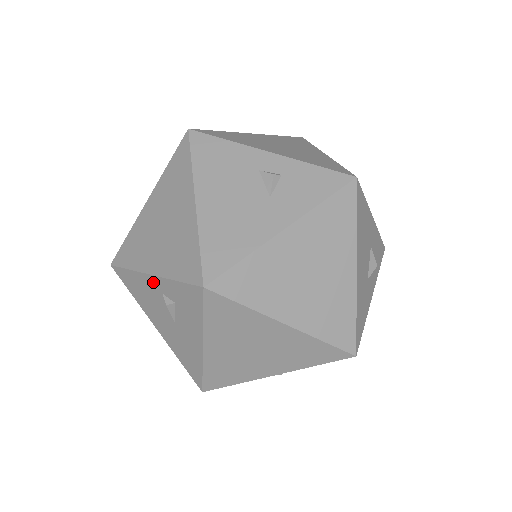
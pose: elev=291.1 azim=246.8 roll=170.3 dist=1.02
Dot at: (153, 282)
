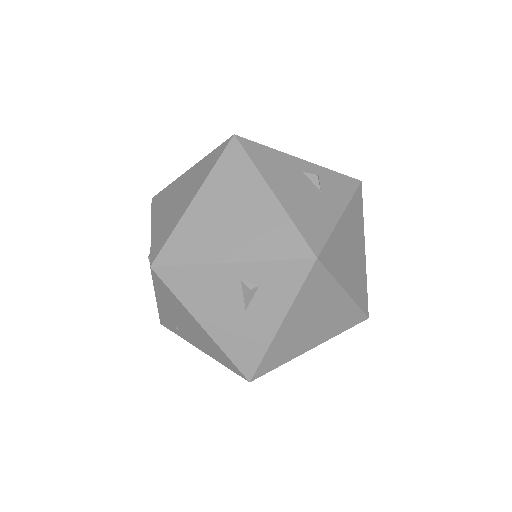
Dot at: (231, 270)
